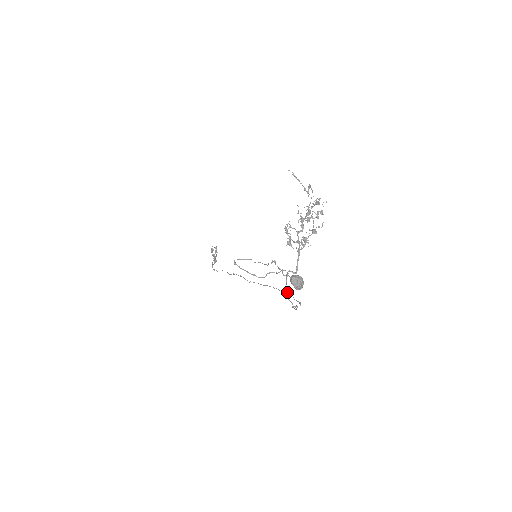
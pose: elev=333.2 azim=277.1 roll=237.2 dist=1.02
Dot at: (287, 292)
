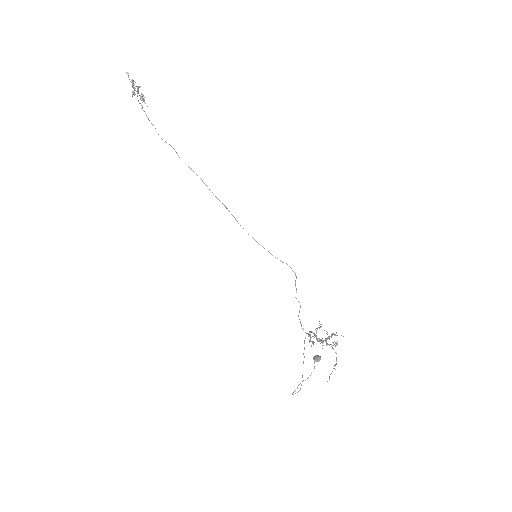
Dot at: occluded
